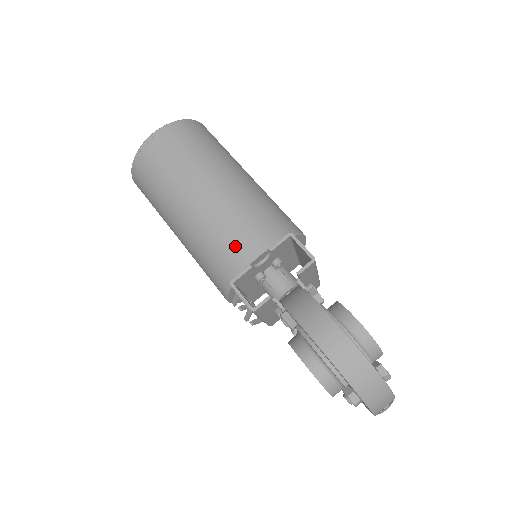
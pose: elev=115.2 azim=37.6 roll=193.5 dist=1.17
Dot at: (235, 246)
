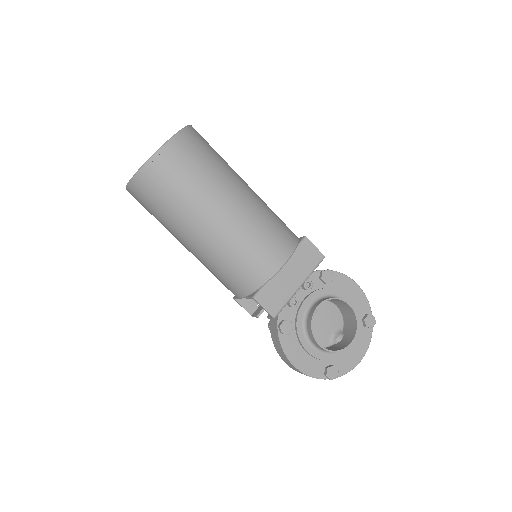
Dot at: occluded
